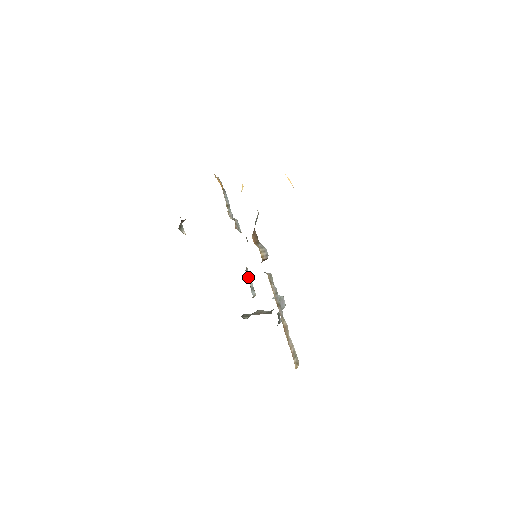
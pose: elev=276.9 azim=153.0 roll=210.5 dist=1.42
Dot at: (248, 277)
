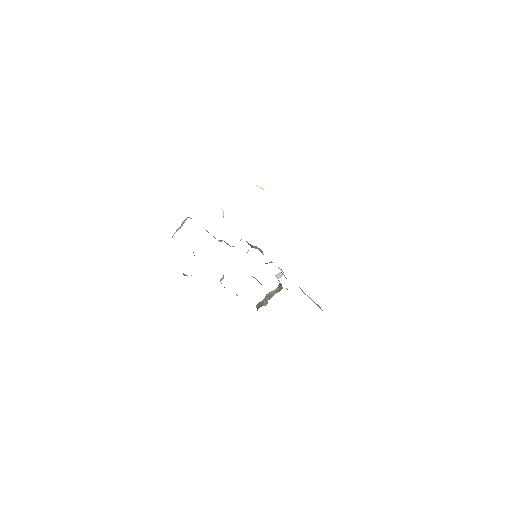
Dot at: occluded
